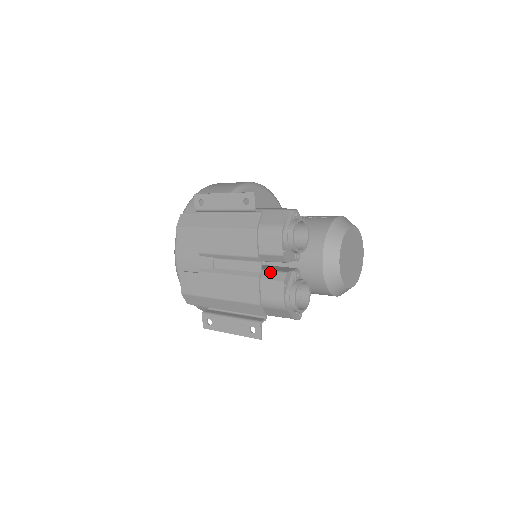
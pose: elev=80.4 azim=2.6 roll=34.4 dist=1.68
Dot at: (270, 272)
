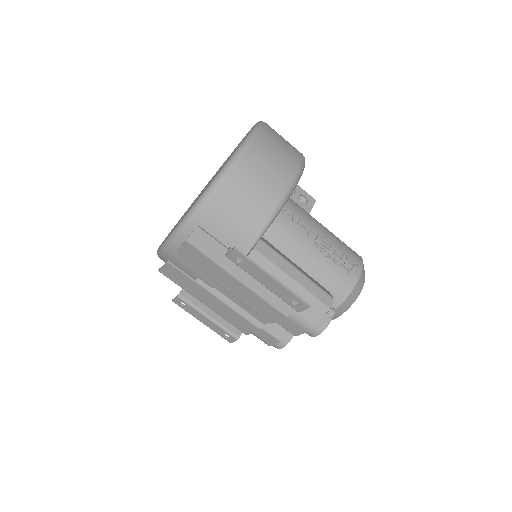
Dot at: (272, 324)
